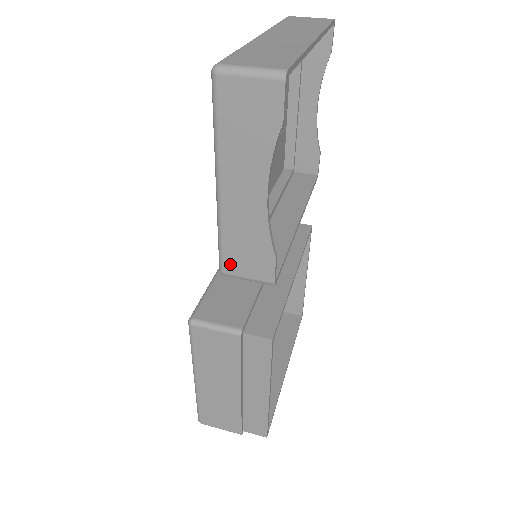
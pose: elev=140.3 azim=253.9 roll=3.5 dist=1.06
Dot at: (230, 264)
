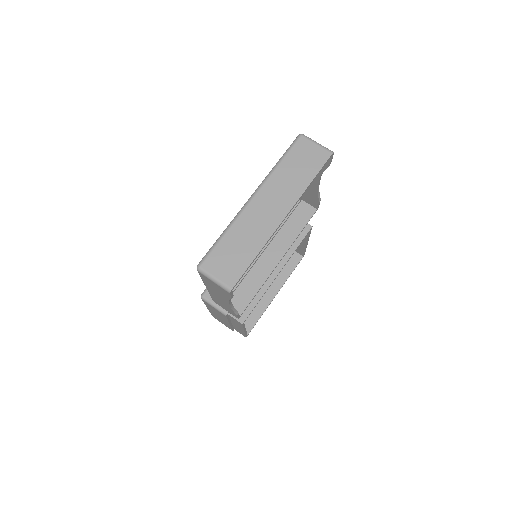
Dot at: (216, 302)
